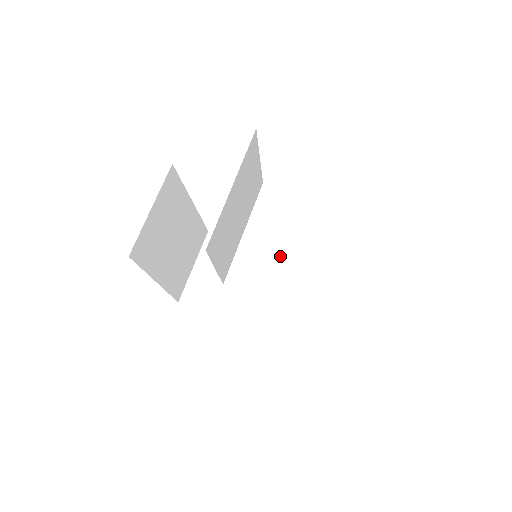
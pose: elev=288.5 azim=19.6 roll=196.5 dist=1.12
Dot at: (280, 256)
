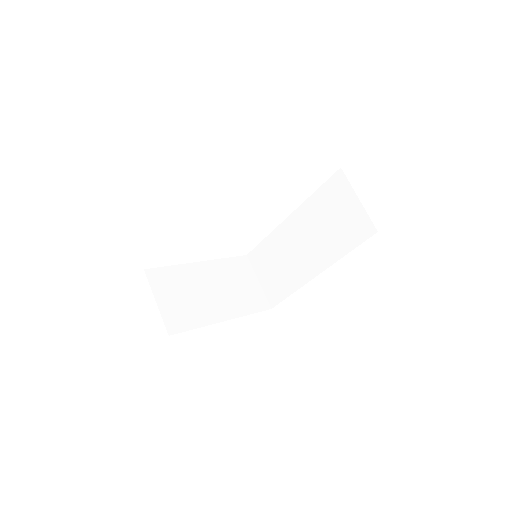
Dot at: (206, 266)
